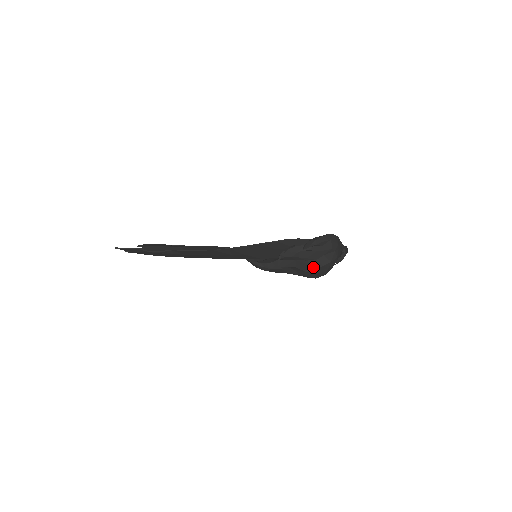
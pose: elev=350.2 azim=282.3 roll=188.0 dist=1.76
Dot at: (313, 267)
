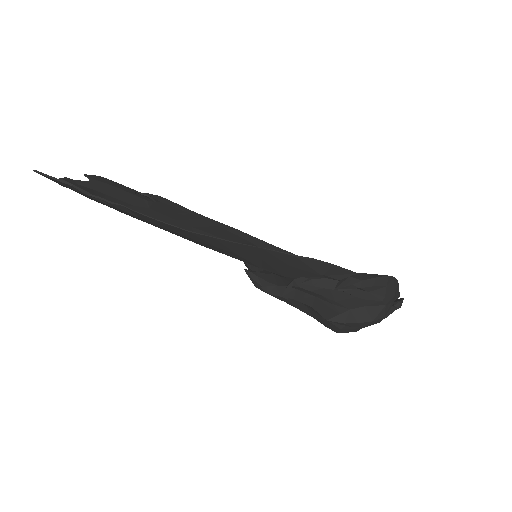
Dot at: (340, 318)
